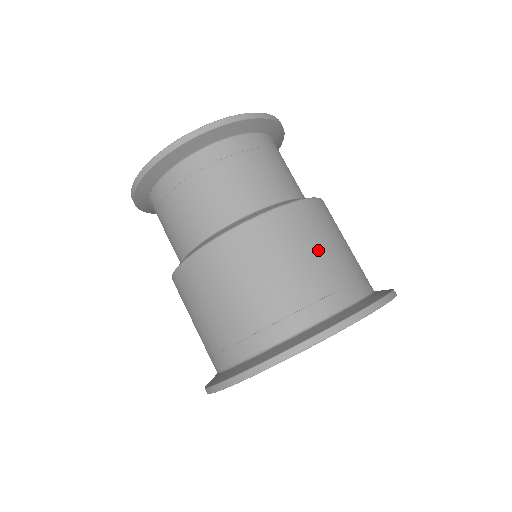
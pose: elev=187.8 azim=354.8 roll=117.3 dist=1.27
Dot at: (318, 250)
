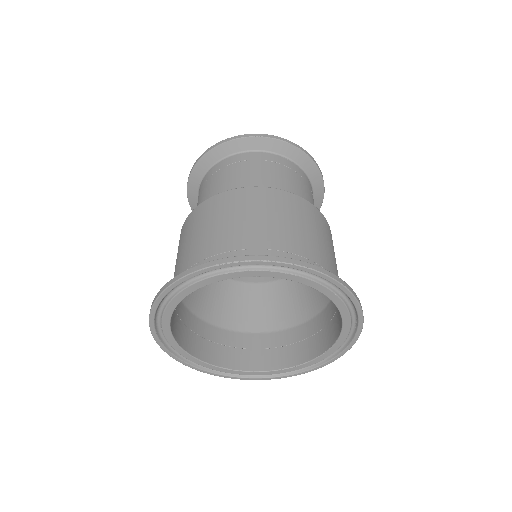
Dot at: (284, 222)
